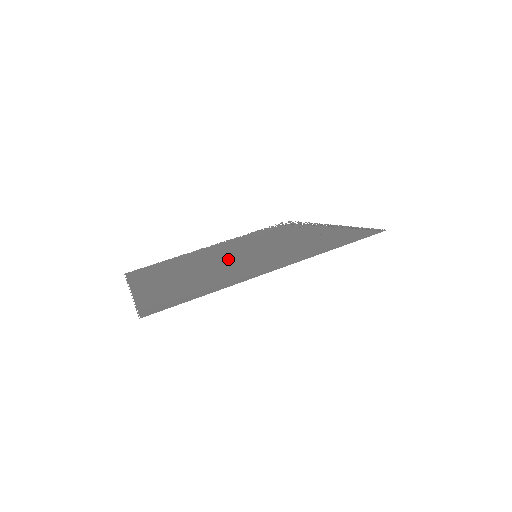
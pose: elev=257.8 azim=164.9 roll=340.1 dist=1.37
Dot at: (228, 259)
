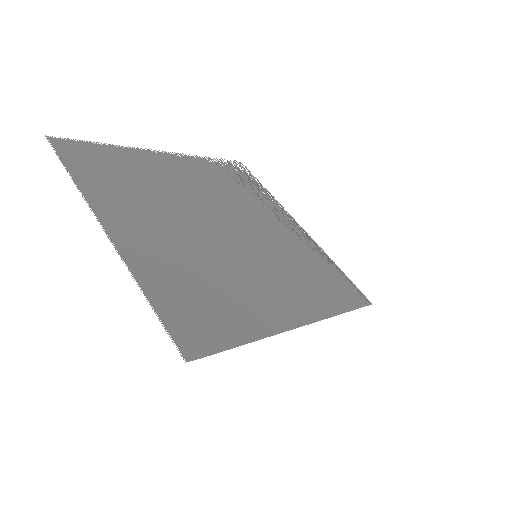
Dot at: (221, 235)
